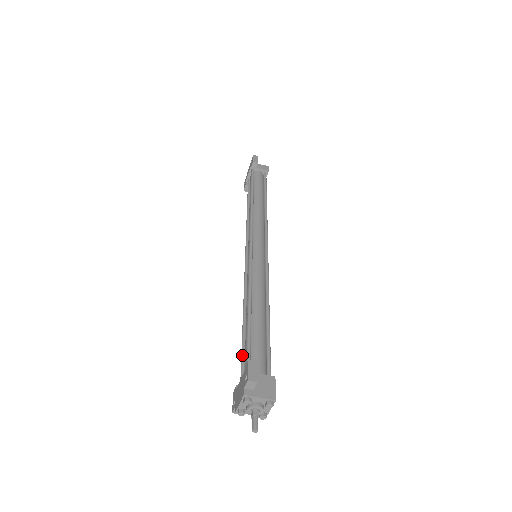
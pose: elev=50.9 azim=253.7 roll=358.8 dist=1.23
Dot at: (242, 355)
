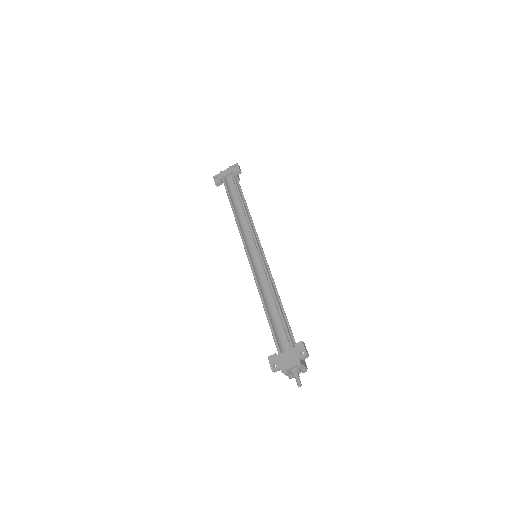
Dot at: (274, 333)
